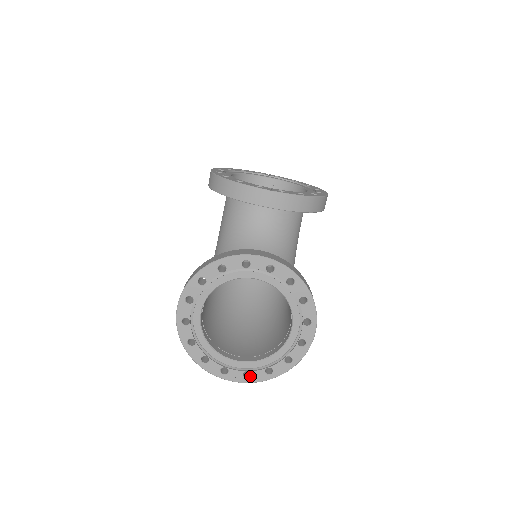
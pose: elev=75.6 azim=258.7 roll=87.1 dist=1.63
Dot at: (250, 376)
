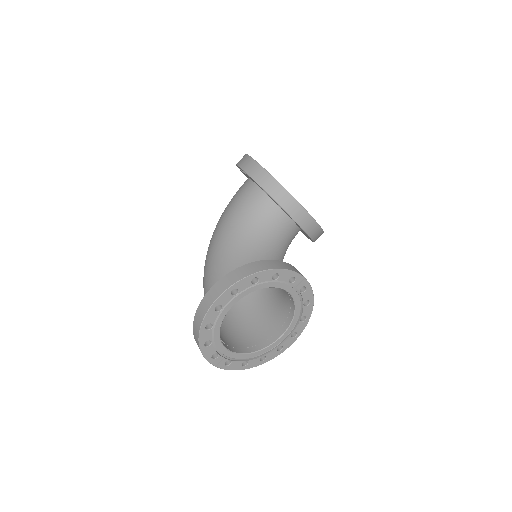
Dot at: (230, 364)
